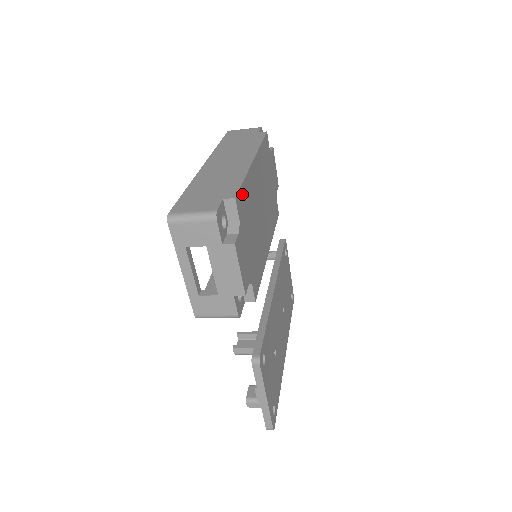
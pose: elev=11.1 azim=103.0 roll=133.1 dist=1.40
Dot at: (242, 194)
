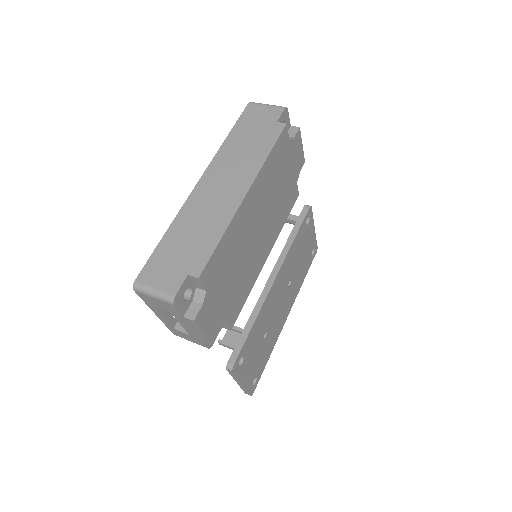
Dot at: (214, 258)
